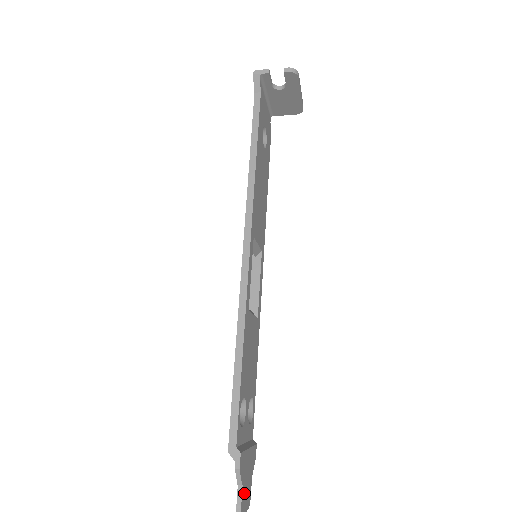
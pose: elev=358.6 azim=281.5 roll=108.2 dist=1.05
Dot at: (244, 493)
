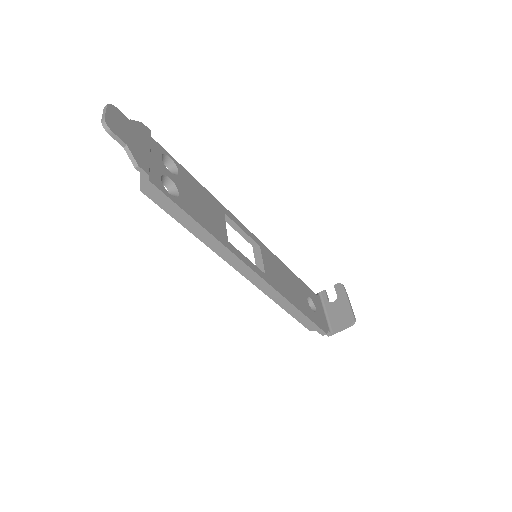
Dot at: (122, 120)
